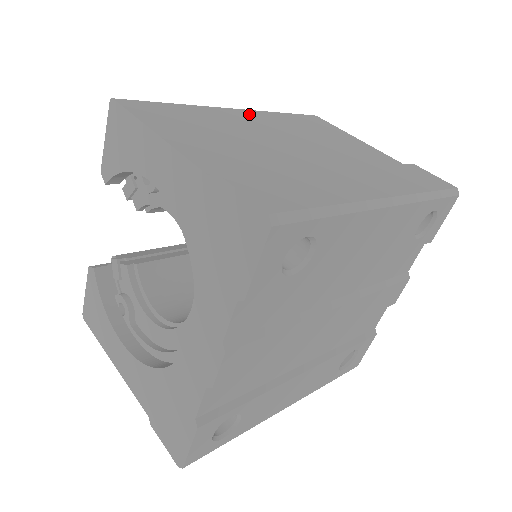
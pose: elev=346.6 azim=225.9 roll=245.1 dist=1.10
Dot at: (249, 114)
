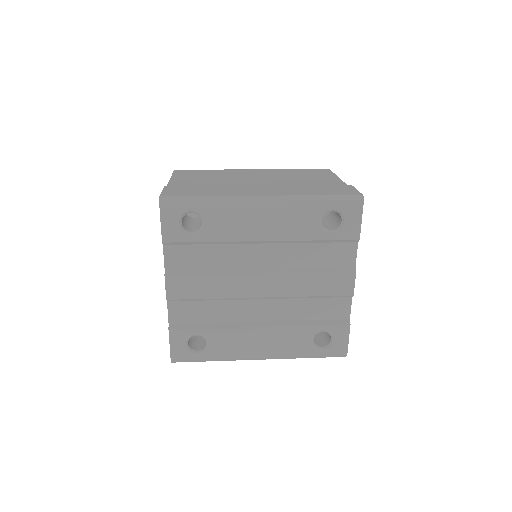
Dot at: (259, 171)
